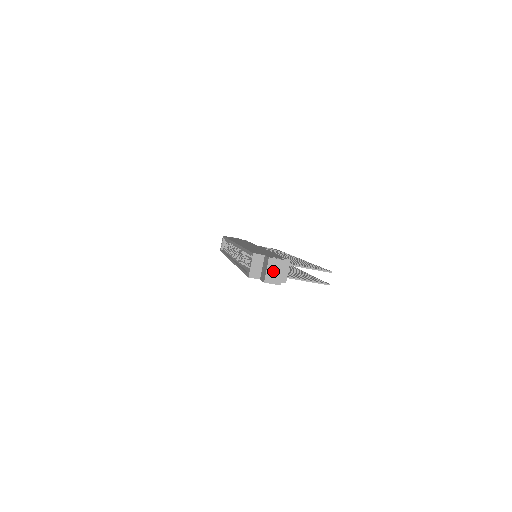
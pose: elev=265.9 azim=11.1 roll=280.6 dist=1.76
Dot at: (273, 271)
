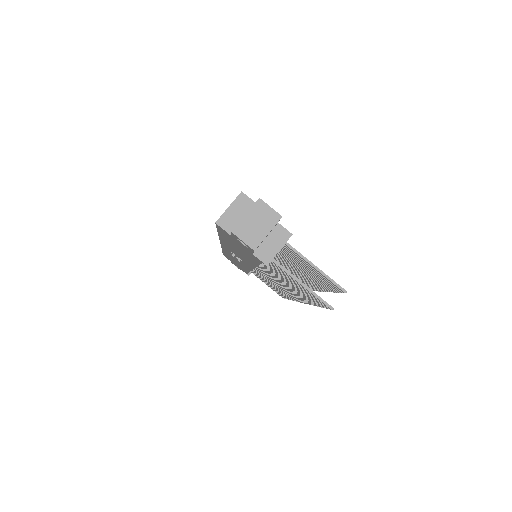
Dot at: (254, 222)
